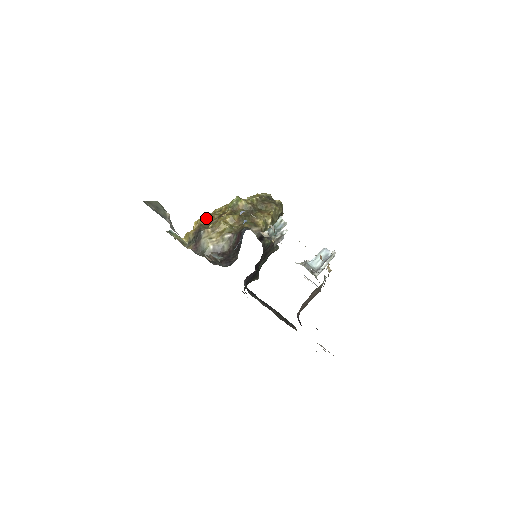
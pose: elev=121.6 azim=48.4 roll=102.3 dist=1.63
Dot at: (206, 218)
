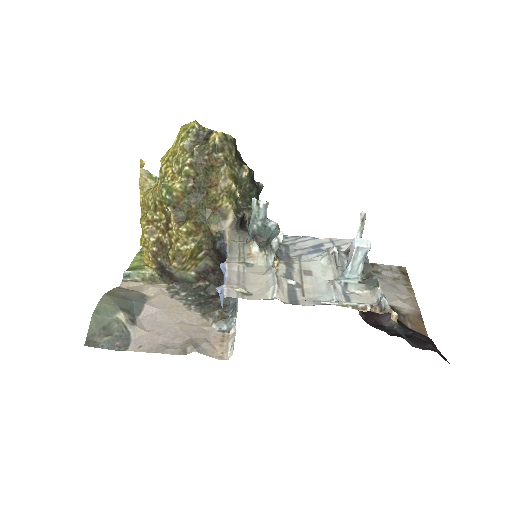
Dot at: (152, 239)
